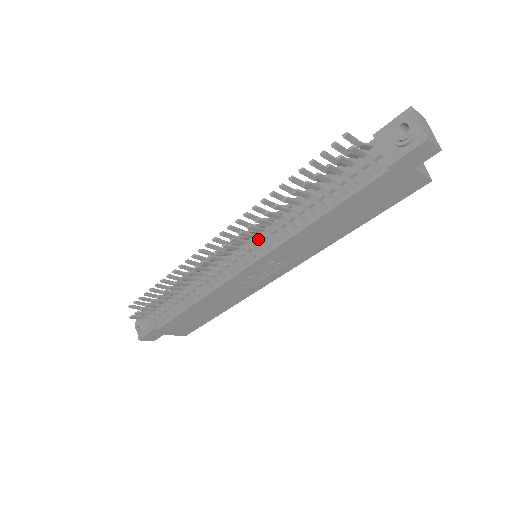
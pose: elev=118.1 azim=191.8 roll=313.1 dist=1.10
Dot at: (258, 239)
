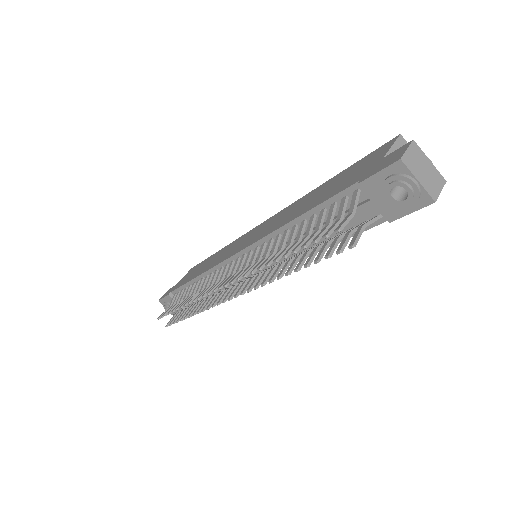
Dot at: occluded
